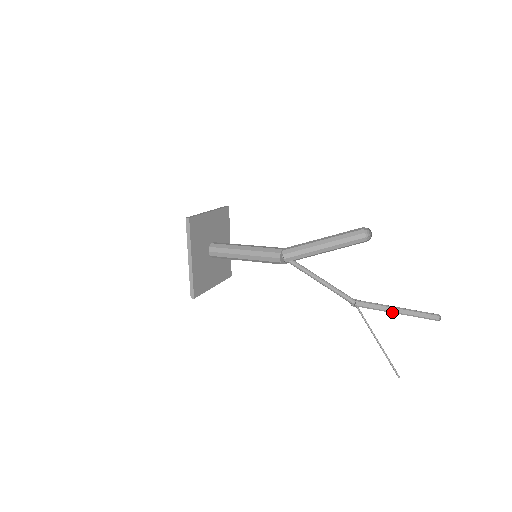
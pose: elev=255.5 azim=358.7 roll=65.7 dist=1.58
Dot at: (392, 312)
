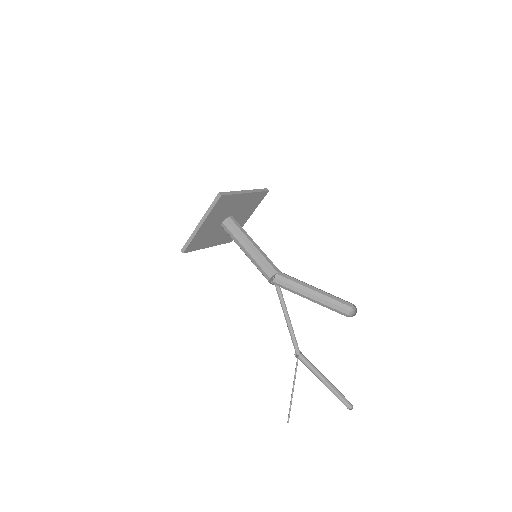
Dot at: (320, 380)
